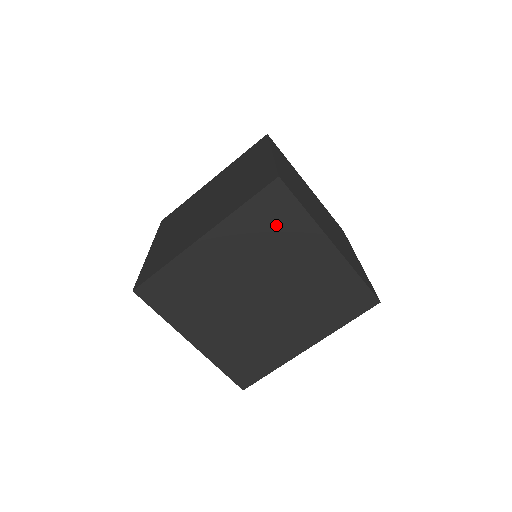
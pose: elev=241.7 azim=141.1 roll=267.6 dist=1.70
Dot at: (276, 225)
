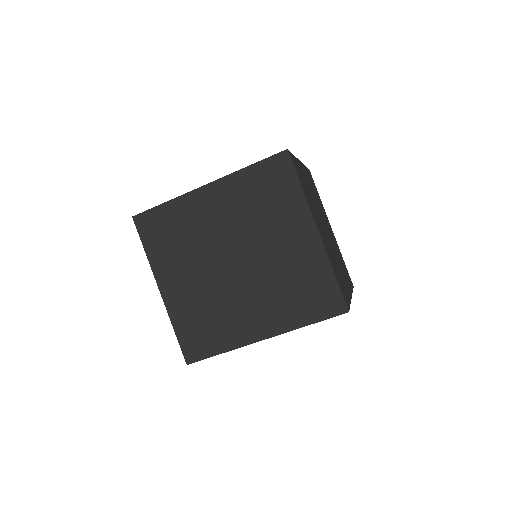
Dot at: (272, 194)
